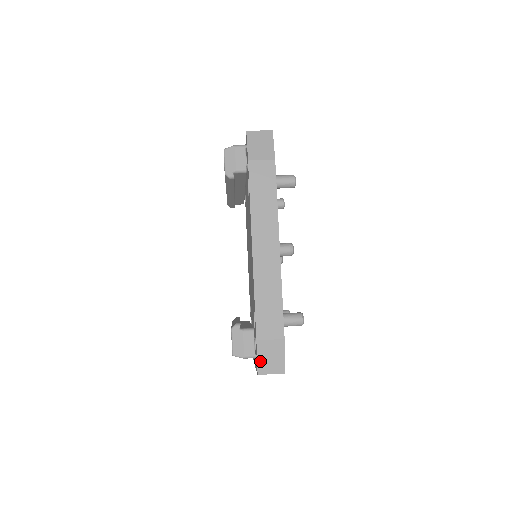
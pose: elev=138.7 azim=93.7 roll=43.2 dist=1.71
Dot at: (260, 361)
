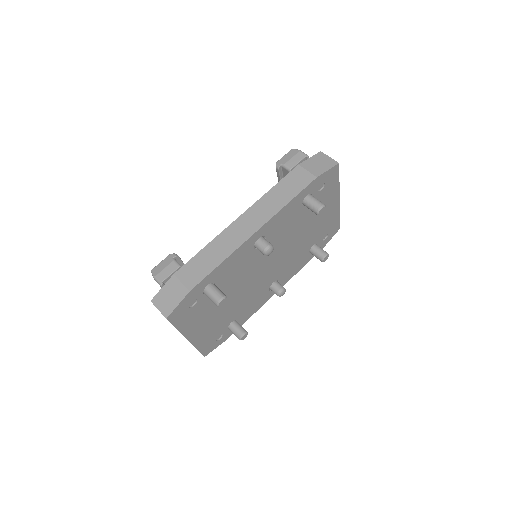
Dot at: (161, 292)
